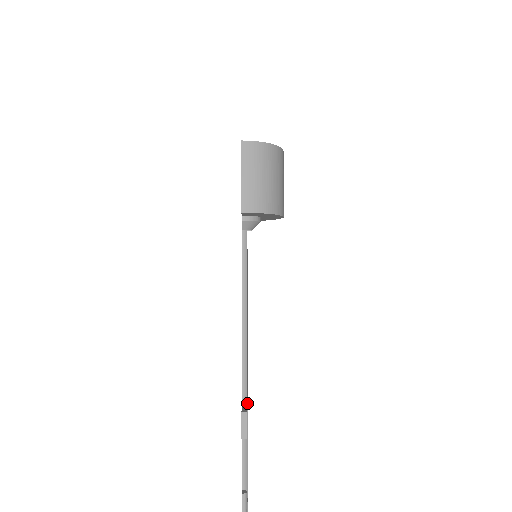
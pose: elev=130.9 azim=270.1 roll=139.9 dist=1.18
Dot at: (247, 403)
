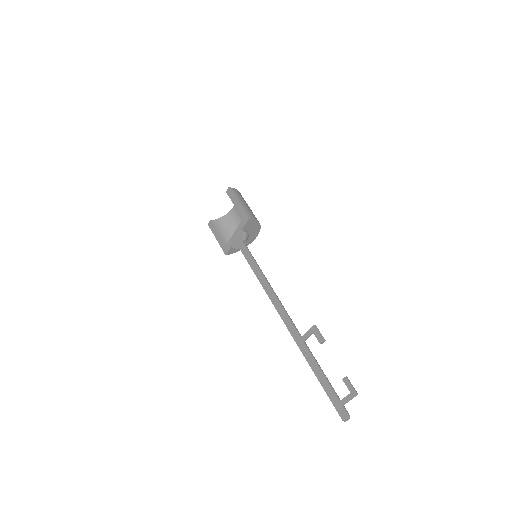
Dot at: (303, 339)
